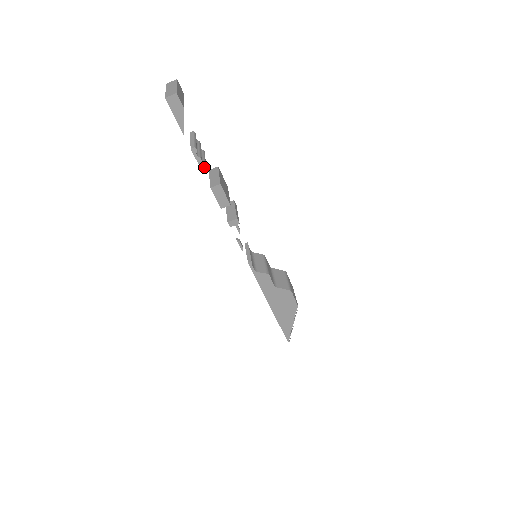
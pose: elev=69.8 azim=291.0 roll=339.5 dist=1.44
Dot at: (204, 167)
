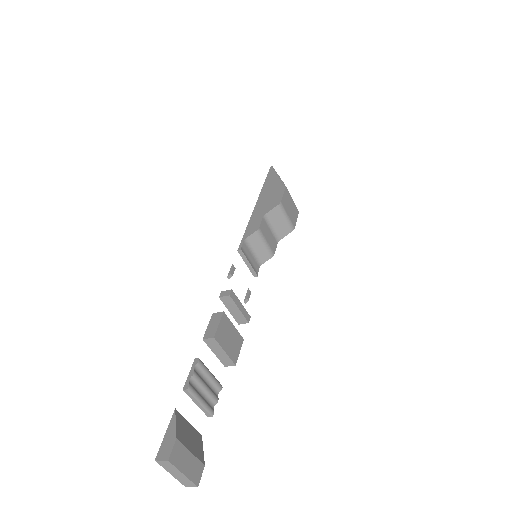
Dot at: occluded
